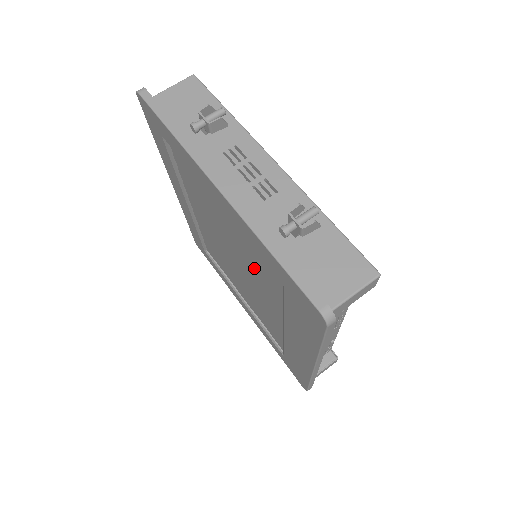
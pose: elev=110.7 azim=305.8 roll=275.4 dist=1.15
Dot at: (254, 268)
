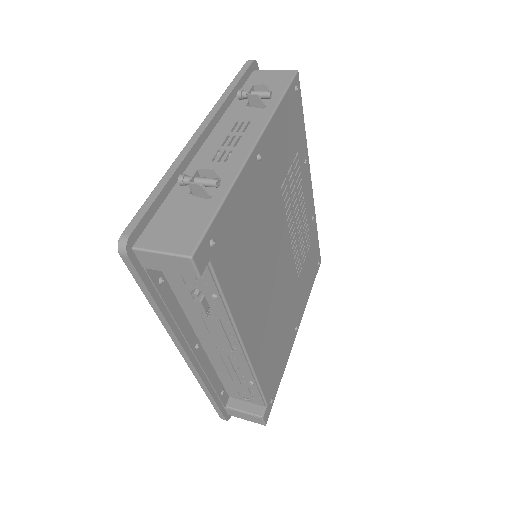
Dot at: occluded
